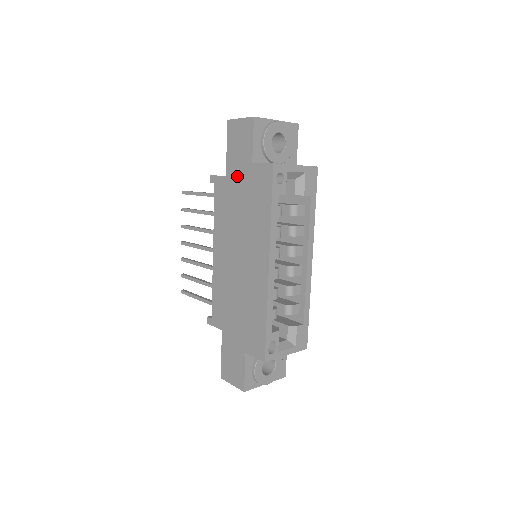
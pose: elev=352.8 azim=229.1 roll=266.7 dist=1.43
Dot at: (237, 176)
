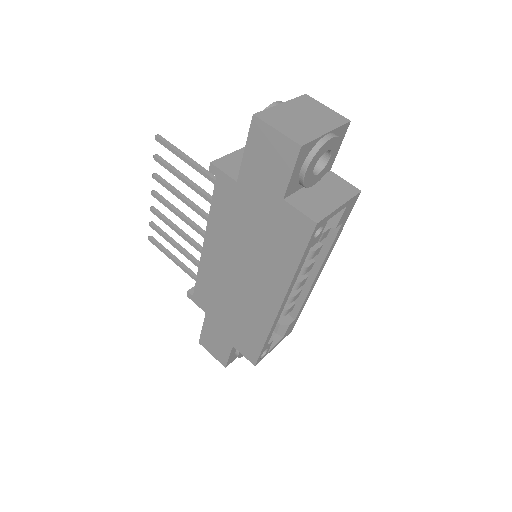
Dot at: (255, 196)
